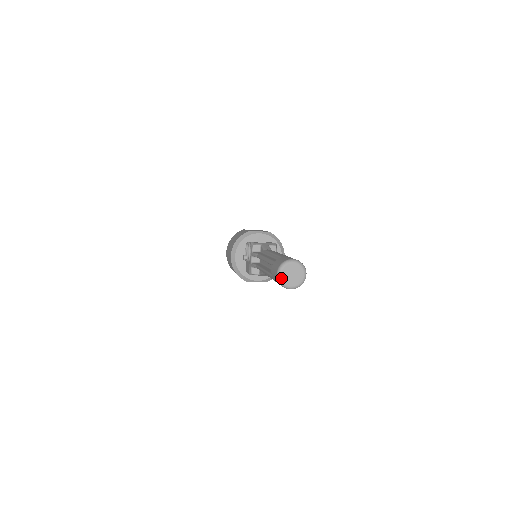
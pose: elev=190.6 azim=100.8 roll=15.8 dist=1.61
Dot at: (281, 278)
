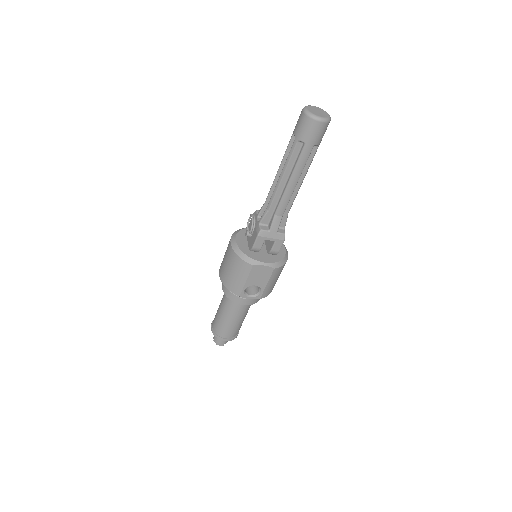
Dot at: (308, 110)
